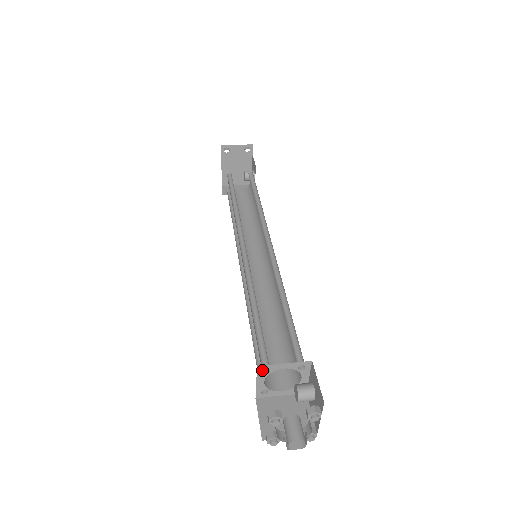
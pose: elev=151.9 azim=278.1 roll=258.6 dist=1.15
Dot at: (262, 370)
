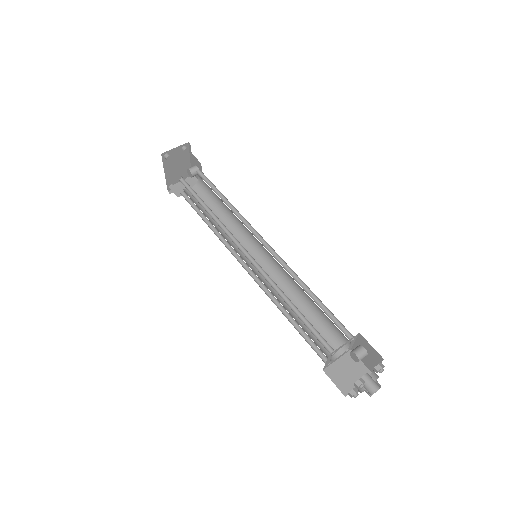
Dot at: (331, 354)
